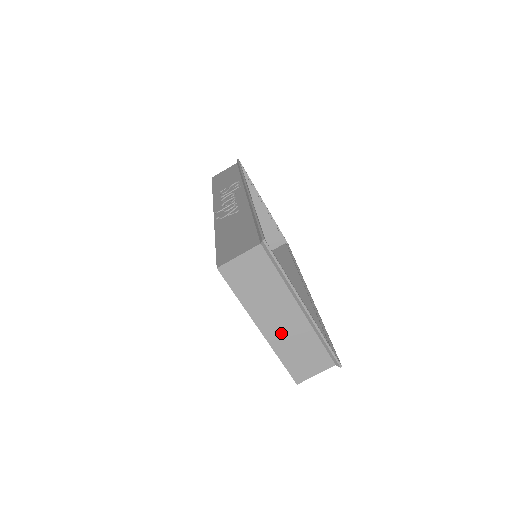
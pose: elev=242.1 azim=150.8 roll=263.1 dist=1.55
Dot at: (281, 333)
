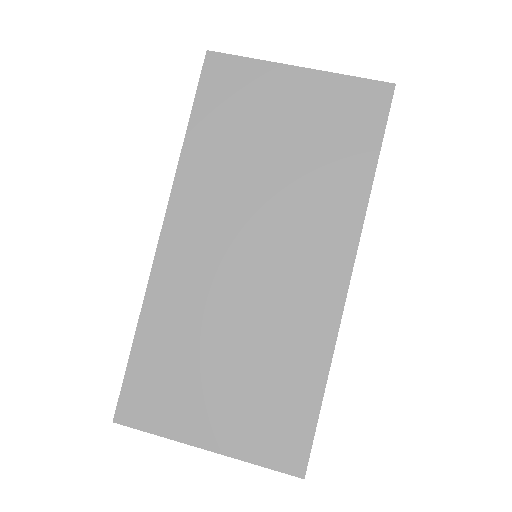
Dot at: occluded
